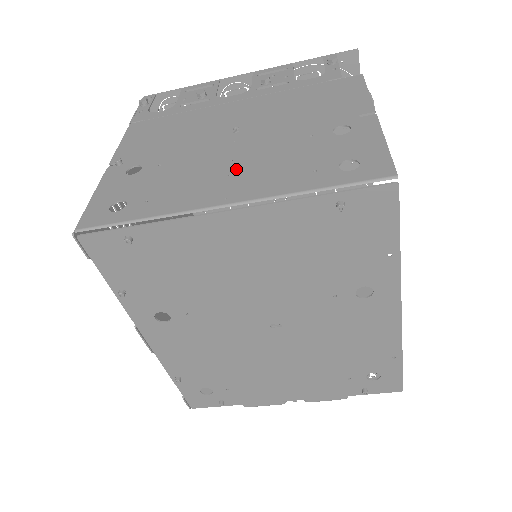
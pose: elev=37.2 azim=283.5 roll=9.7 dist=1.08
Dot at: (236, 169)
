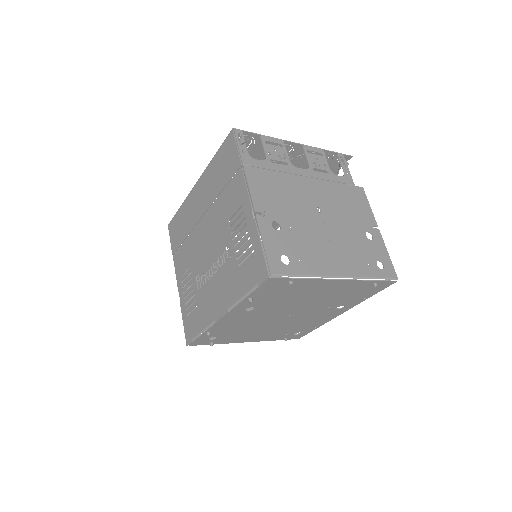
Dot at: (335, 249)
